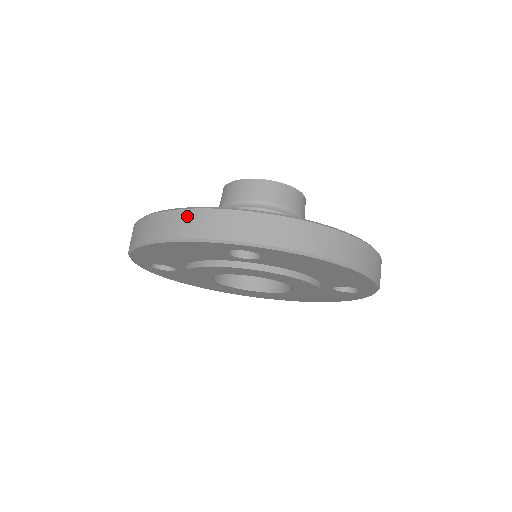
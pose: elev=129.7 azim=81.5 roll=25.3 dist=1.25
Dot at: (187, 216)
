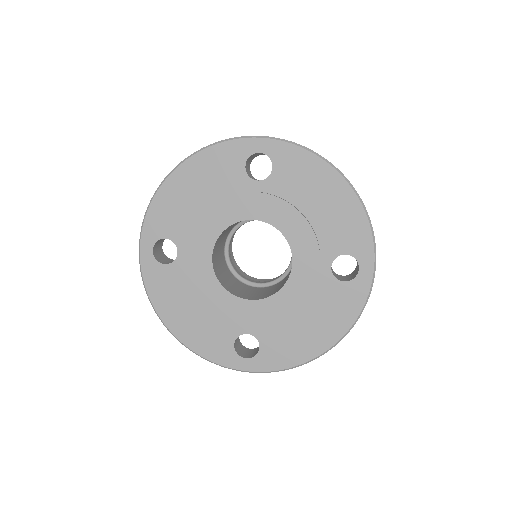
Dot at: occluded
